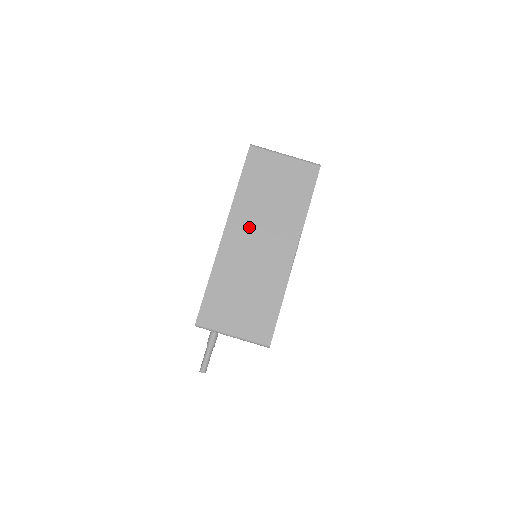
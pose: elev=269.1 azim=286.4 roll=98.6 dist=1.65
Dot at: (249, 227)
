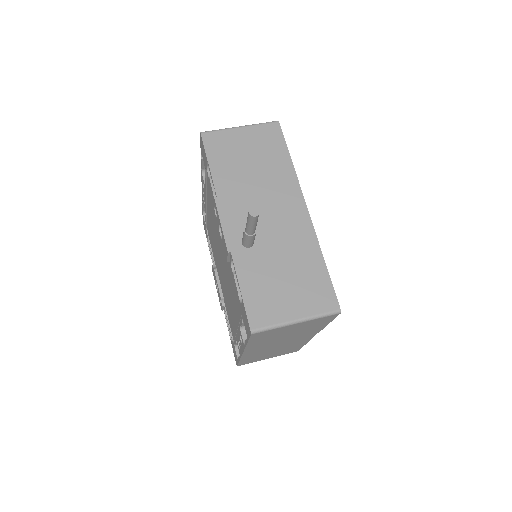
Dot at: occluded
